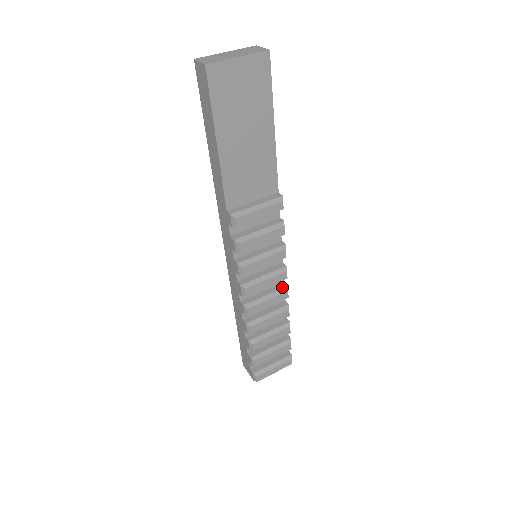
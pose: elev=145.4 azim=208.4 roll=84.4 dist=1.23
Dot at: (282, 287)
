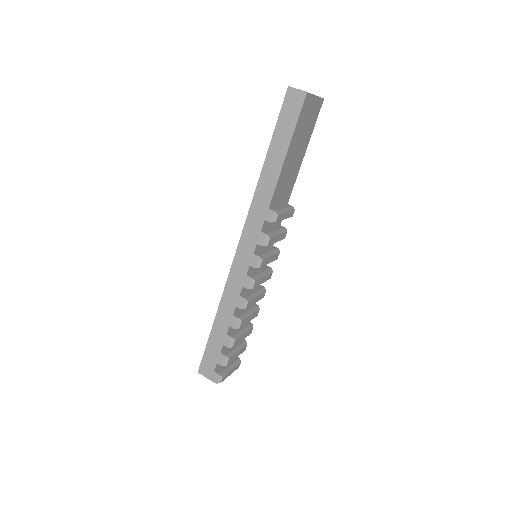
Dot at: (262, 287)
